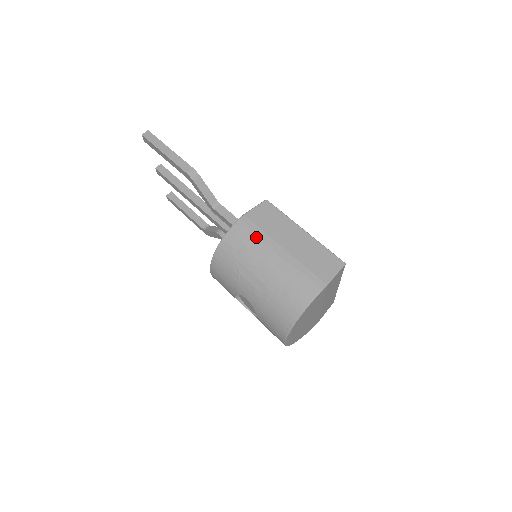
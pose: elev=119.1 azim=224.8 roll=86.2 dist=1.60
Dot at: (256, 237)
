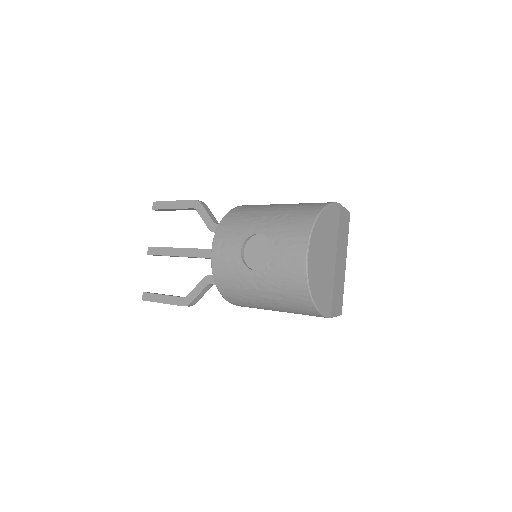
Dot at: occluded
